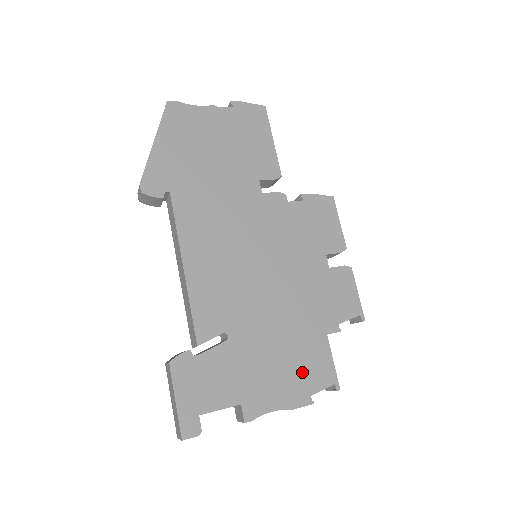
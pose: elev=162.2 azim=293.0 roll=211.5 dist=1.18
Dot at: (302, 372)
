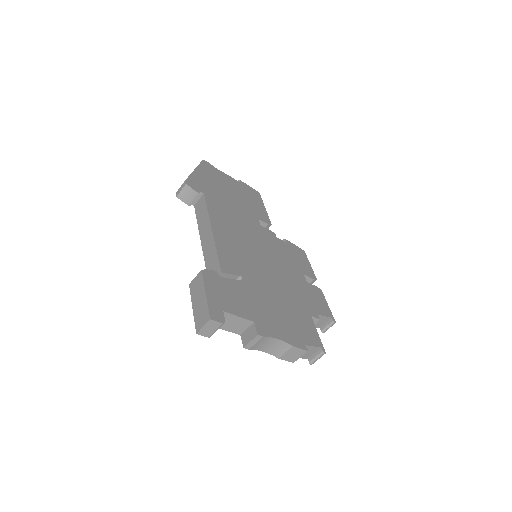
Dot at: (297, 327)
